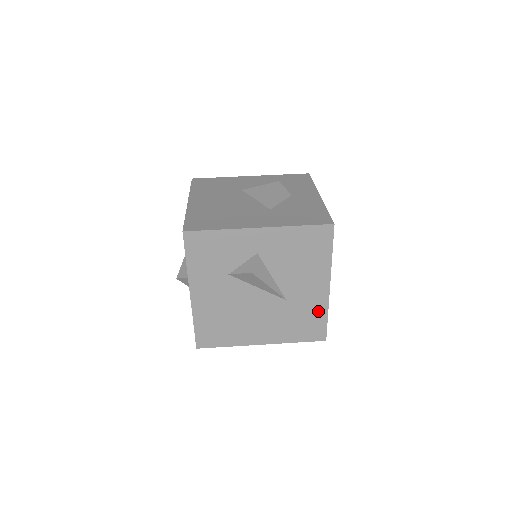
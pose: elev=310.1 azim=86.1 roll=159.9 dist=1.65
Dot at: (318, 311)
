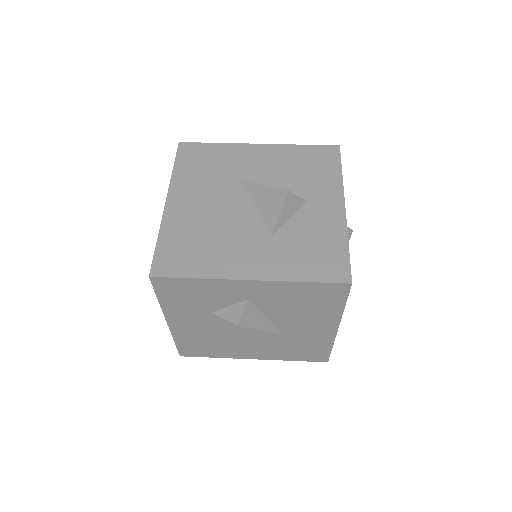
Dot at: (321, 344)
